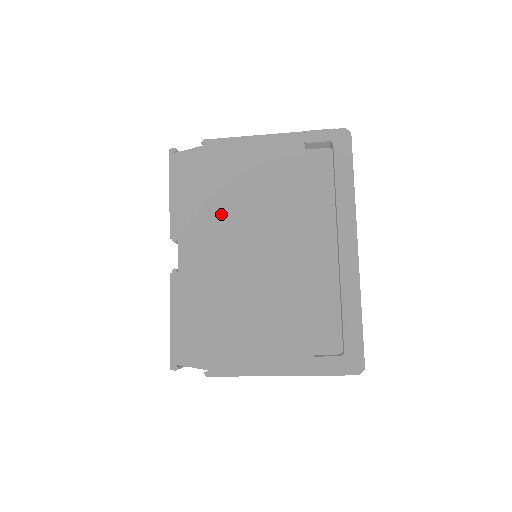
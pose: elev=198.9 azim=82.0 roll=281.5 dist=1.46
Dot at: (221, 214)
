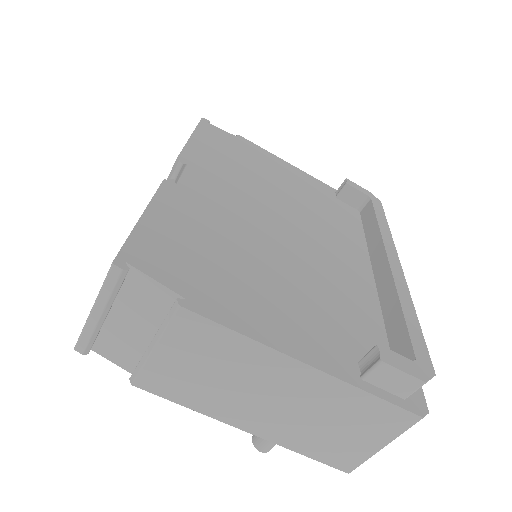
Dot at: (247, 181)
